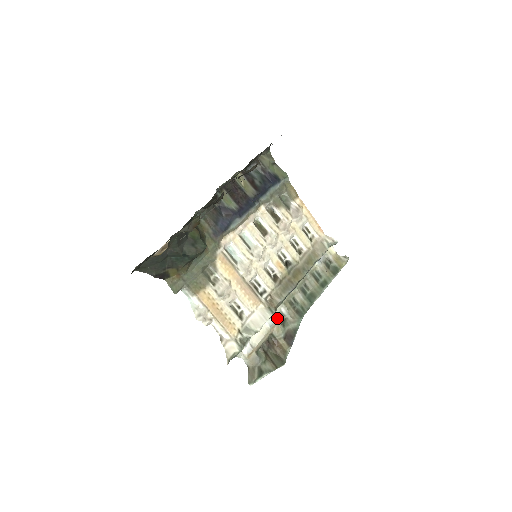
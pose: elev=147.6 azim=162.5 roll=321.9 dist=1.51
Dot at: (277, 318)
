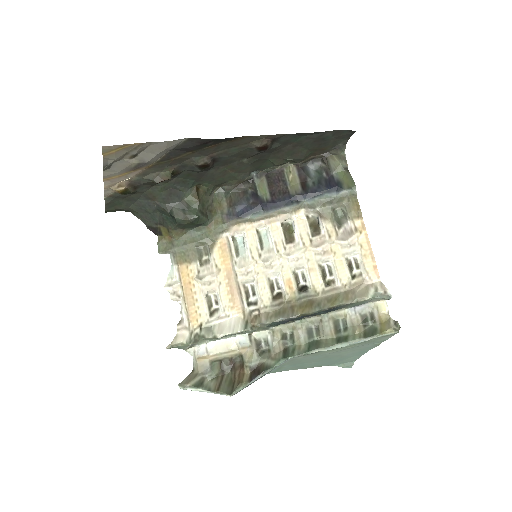
Dot at: (257, 342)
